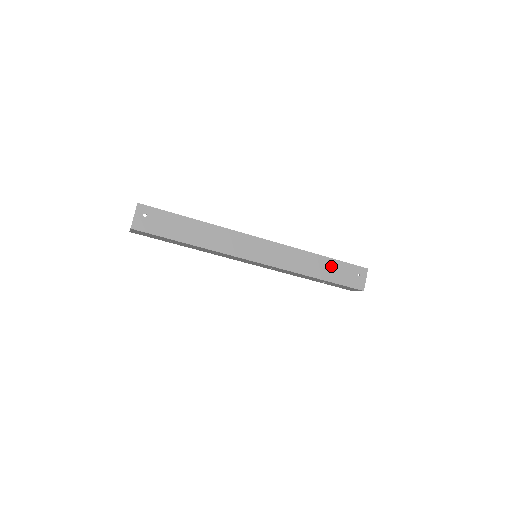
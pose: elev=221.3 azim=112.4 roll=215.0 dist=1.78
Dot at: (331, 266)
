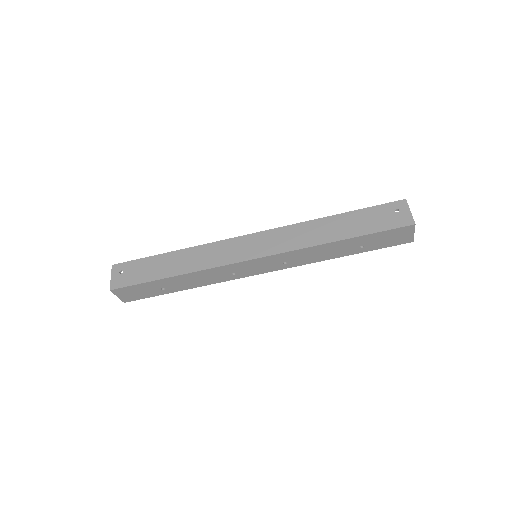
Dot at: (352, 220)
